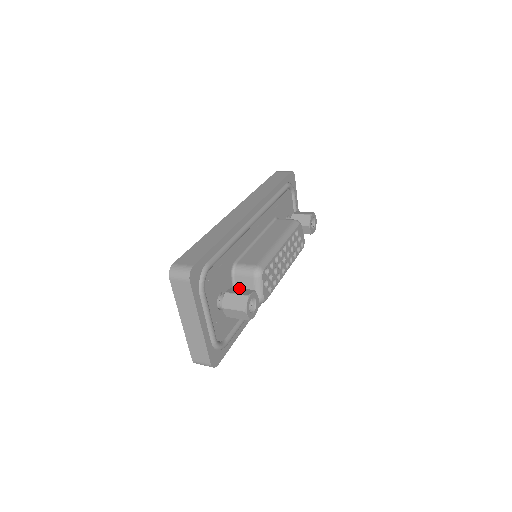
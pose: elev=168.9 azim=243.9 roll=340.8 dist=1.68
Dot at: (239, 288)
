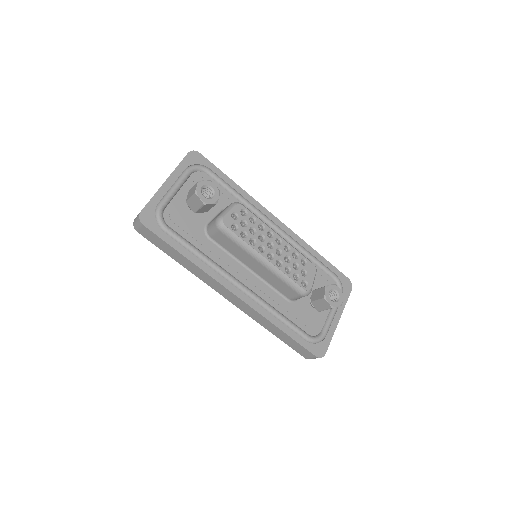
Dot at: occluded
